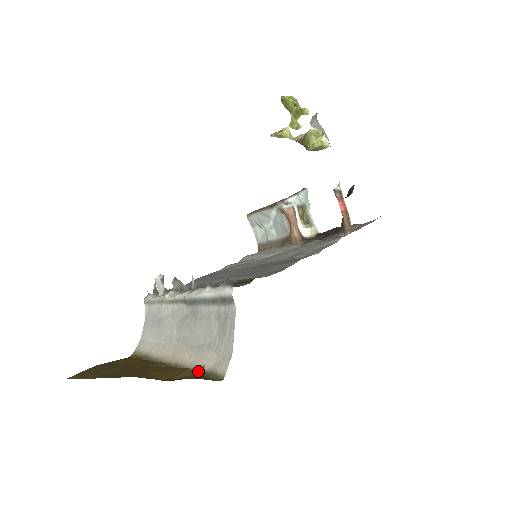
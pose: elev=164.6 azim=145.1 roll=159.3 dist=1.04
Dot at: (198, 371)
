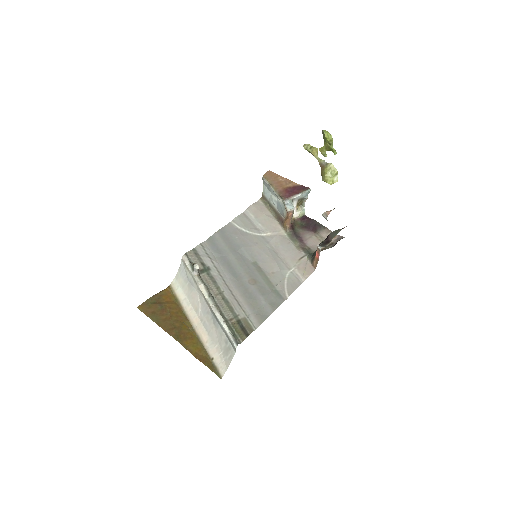
Dot at: (210, 358)
